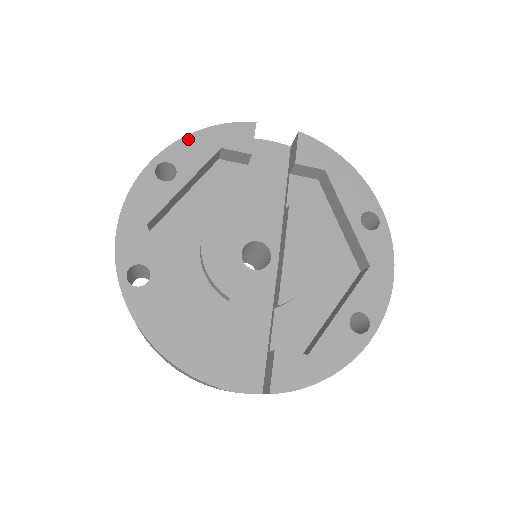
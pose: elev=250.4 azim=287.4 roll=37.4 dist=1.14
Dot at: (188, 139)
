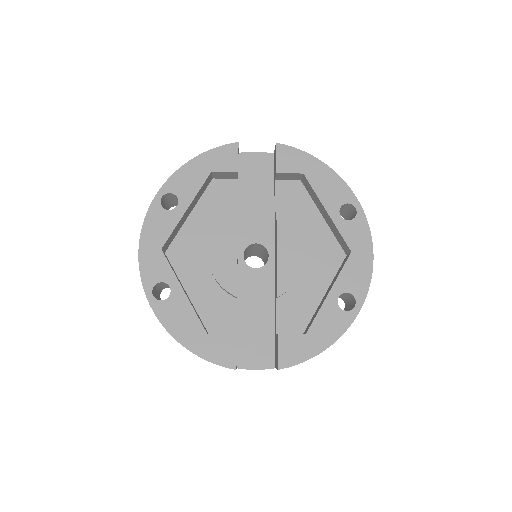
Dot at: (183, 169)
